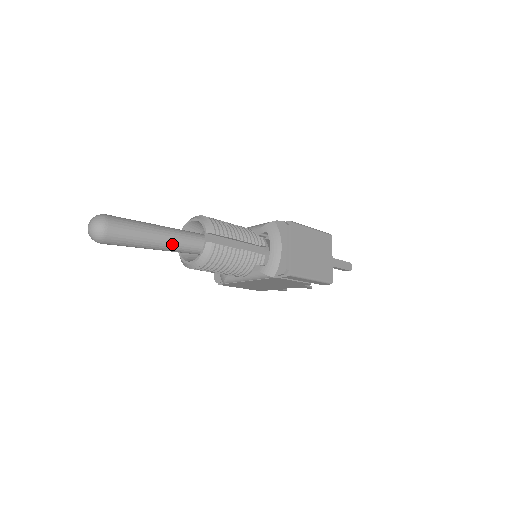
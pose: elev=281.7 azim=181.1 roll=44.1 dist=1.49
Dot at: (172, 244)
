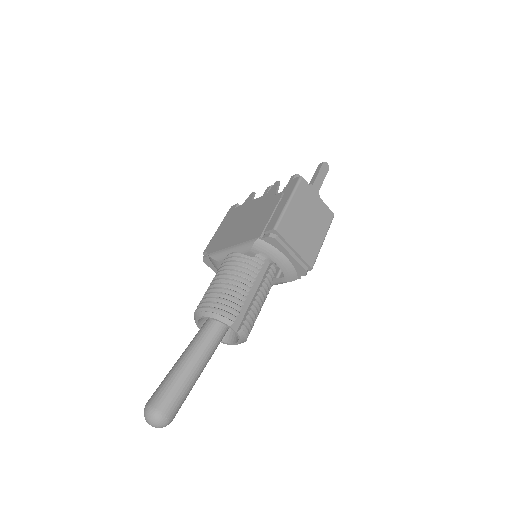
Dot at: (211, 355)
